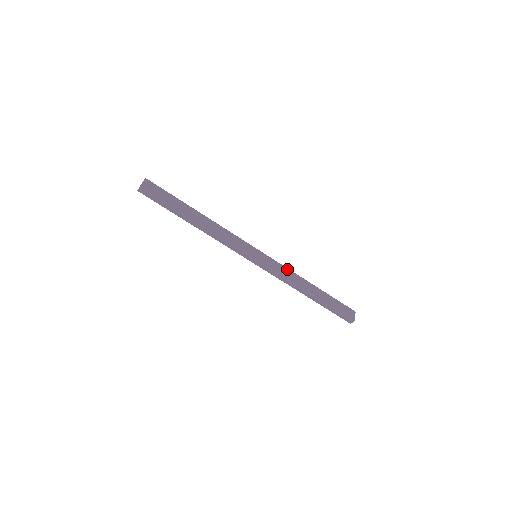
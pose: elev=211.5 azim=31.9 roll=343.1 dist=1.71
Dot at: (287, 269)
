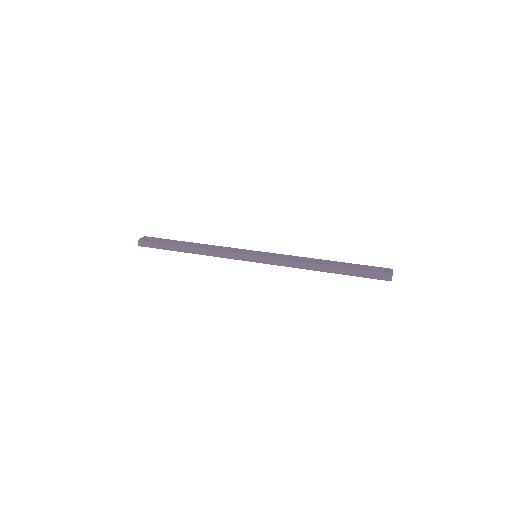
Dot at: (293, 256)
